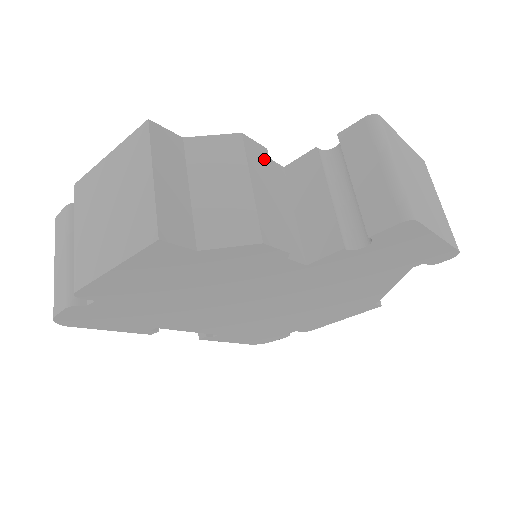
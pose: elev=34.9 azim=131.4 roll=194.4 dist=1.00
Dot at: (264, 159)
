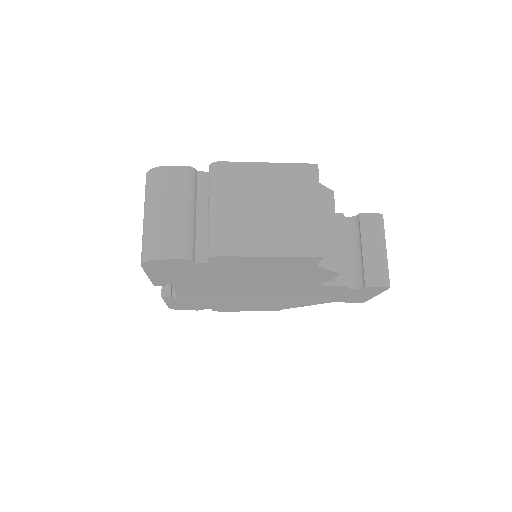
Dot at: occluded
